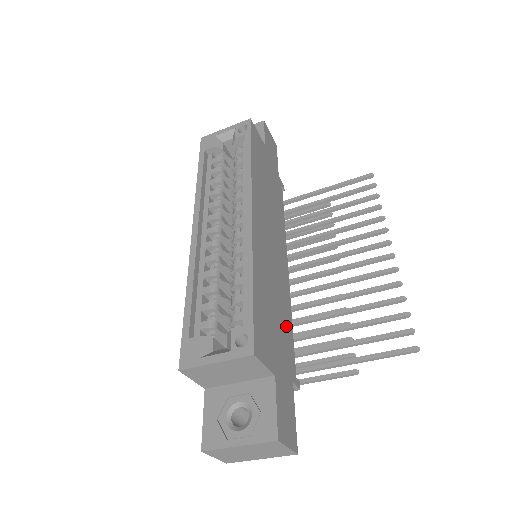
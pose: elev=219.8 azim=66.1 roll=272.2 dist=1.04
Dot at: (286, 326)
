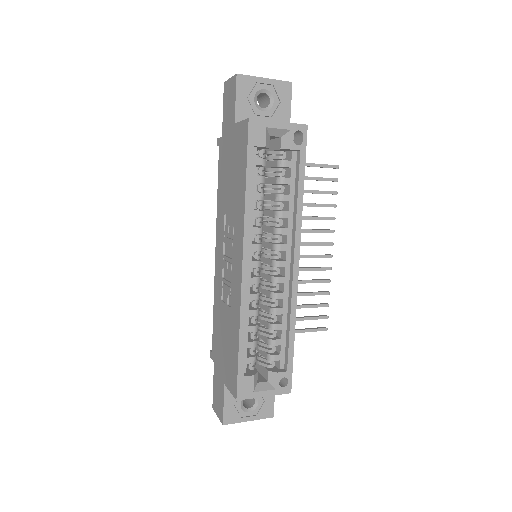
Dot at: occluded
